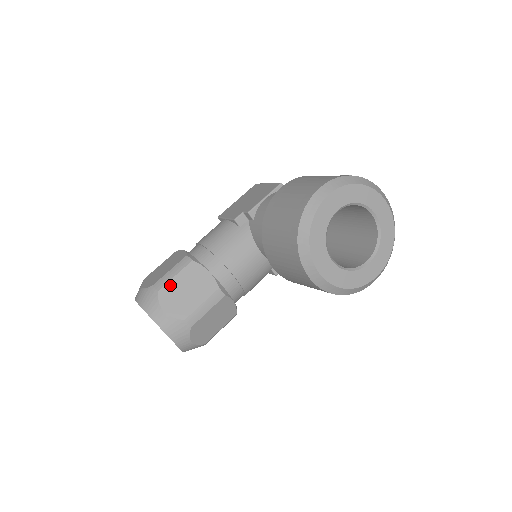
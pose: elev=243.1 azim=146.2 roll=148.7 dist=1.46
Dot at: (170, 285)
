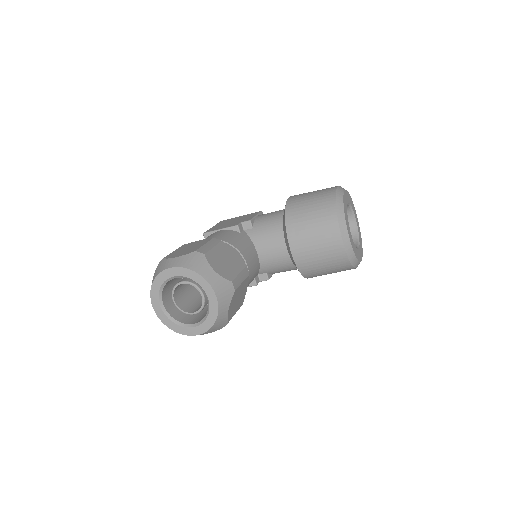
Dot at: (212, 253)
